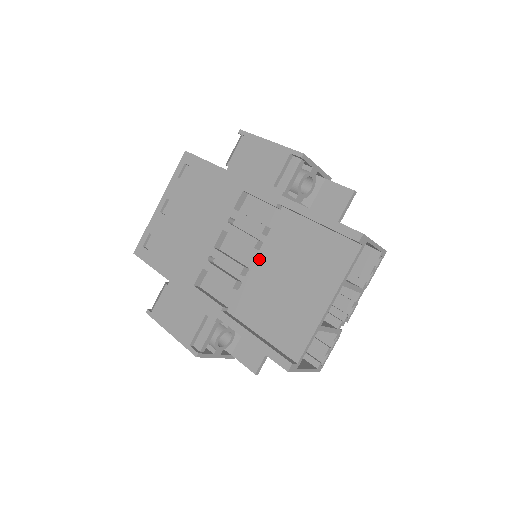
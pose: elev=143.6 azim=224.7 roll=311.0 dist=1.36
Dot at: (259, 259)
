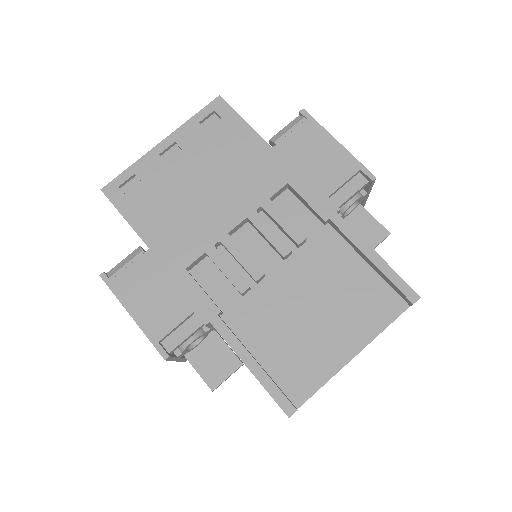
Dot at: (281, 271)
